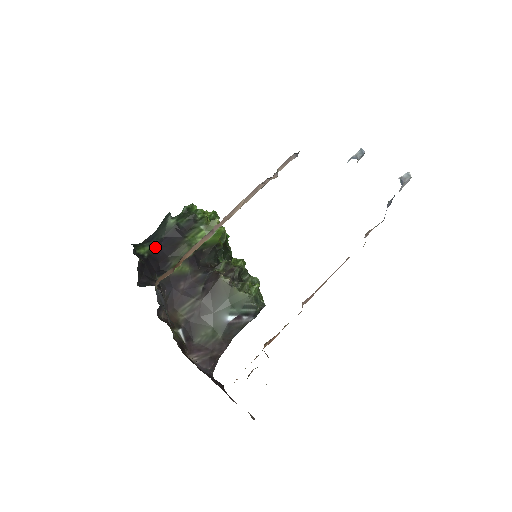
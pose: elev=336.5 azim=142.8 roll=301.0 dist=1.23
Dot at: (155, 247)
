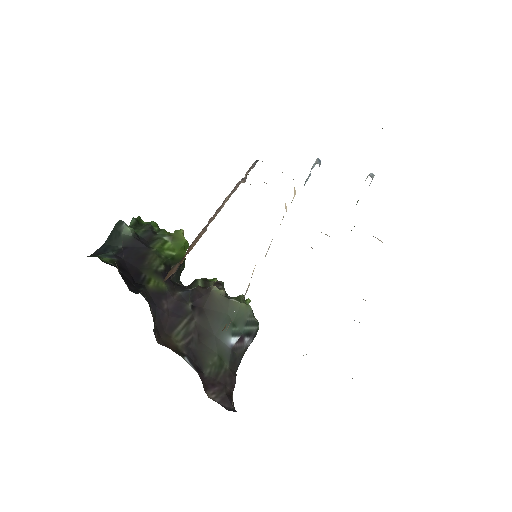
Dot at: (117, 257)
